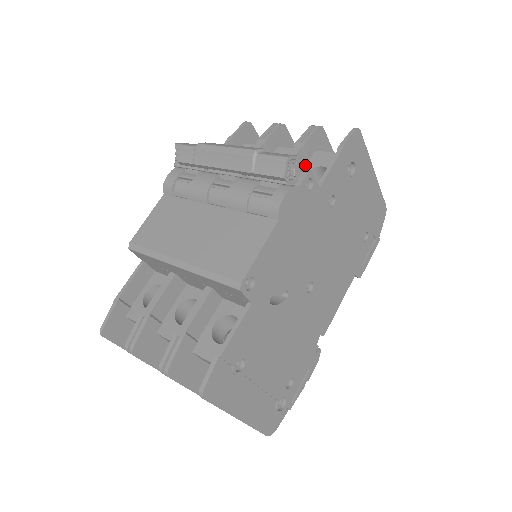
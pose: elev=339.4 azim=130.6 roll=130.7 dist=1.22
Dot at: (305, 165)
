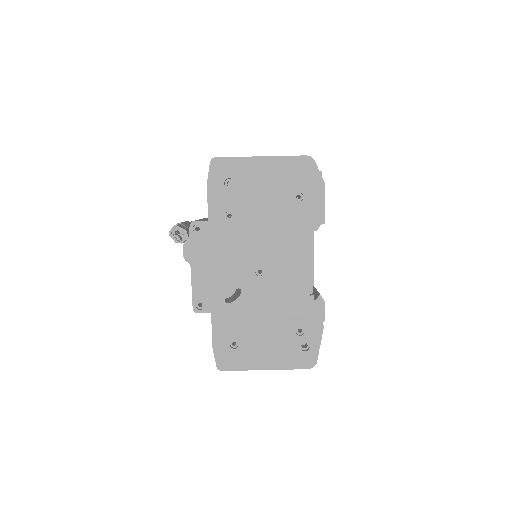
Dot at: occluded
